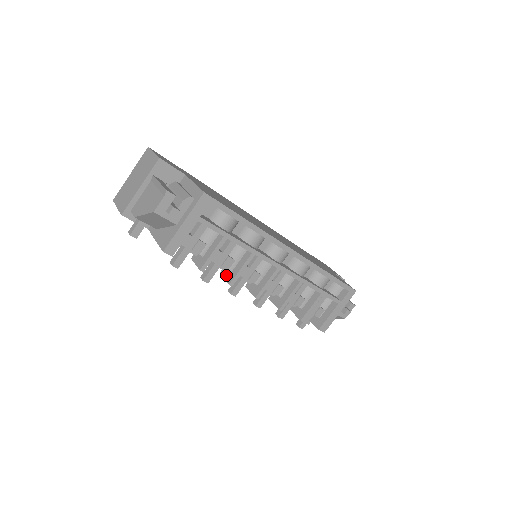
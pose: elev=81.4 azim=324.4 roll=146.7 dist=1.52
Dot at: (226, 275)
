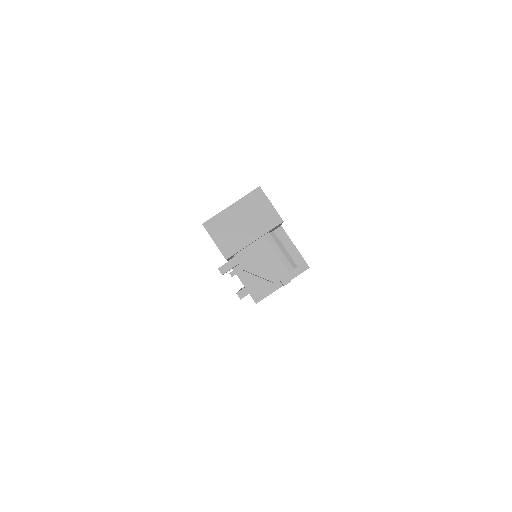
Dot at: occluded
